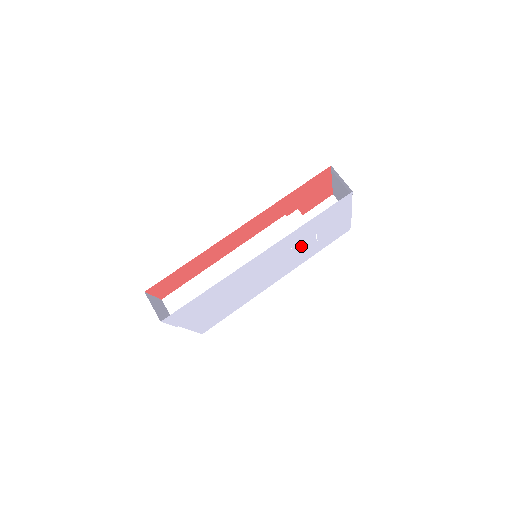
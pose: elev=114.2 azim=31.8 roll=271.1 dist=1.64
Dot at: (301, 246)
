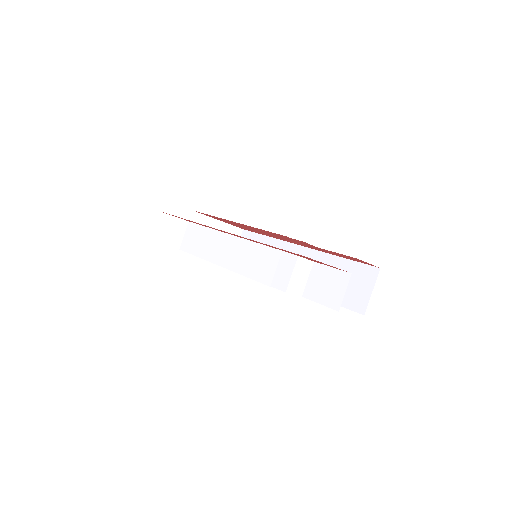
Dot at: occluded
